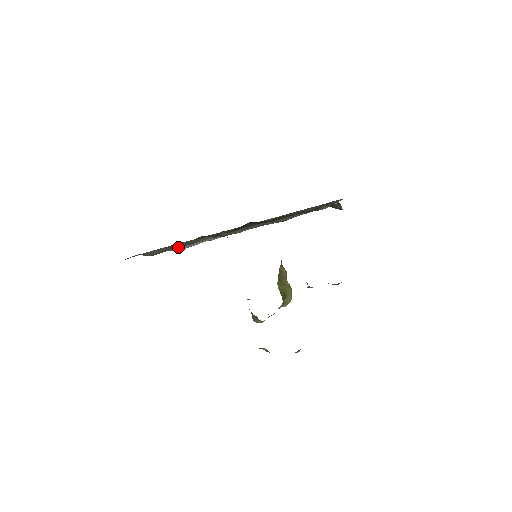
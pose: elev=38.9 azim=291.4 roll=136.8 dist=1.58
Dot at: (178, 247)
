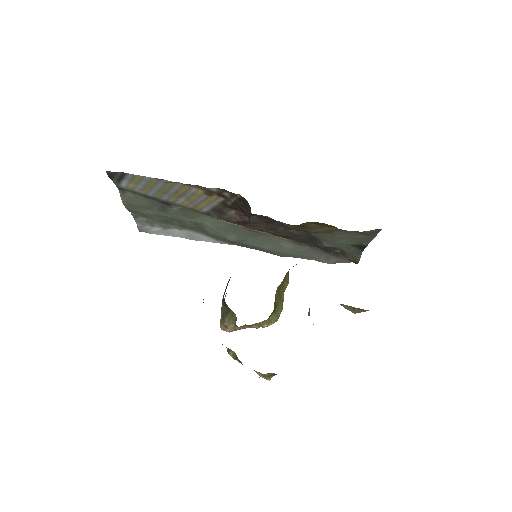
Dot at: (160, 214)
